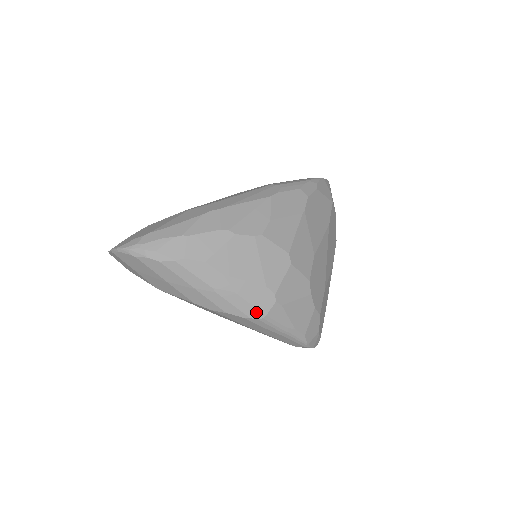
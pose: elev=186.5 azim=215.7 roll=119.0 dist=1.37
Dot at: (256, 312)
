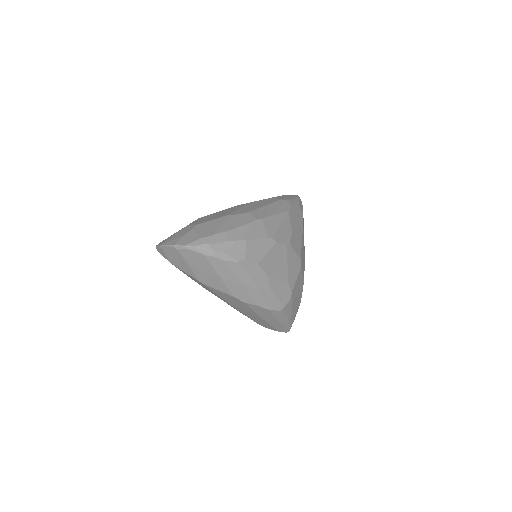
Dot at: (279, 305)
